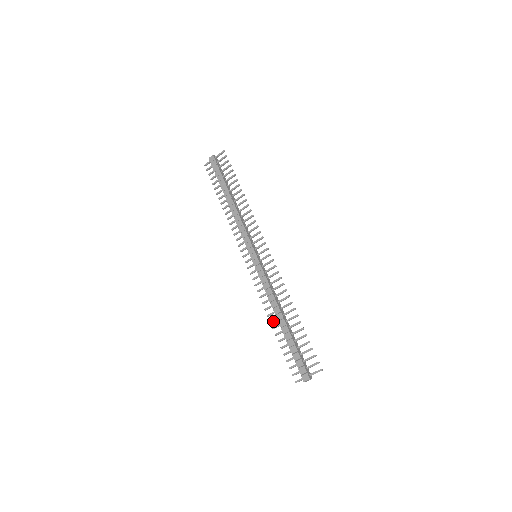
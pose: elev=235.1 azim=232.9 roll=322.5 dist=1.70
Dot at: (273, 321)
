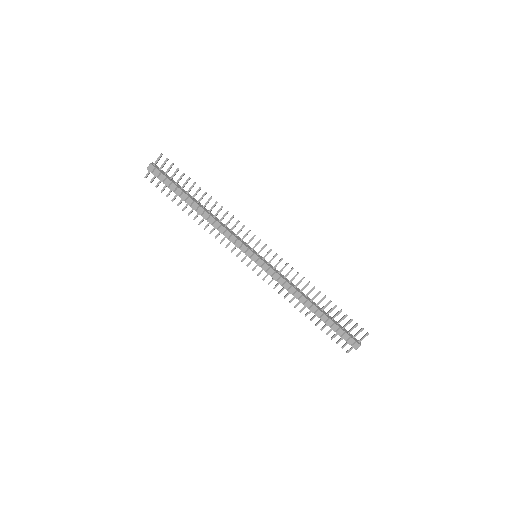
Dot at: (302, 310)
